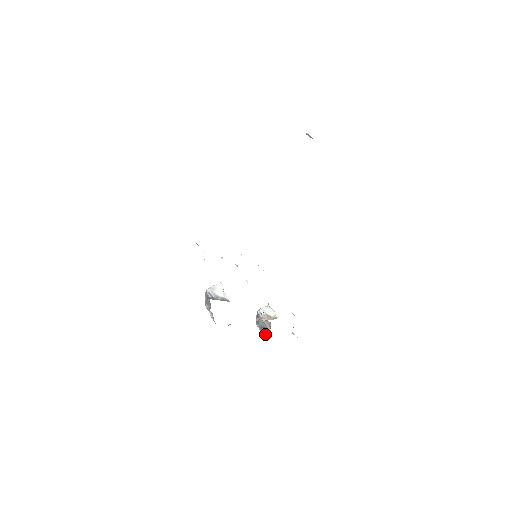
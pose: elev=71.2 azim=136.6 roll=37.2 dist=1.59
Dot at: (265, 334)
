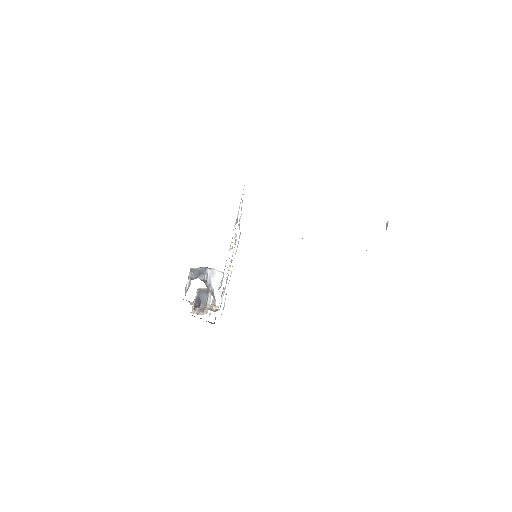
Dot at: (196, 306)
